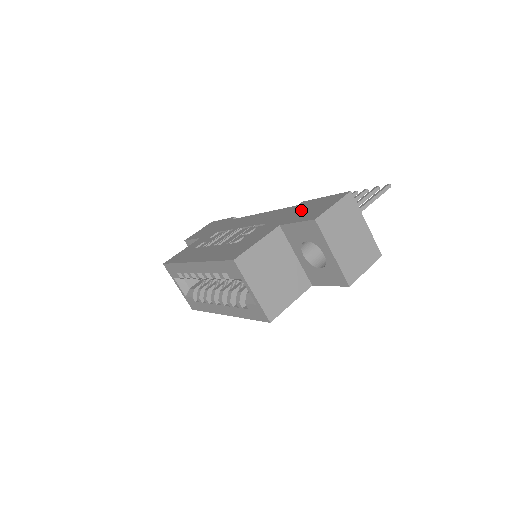
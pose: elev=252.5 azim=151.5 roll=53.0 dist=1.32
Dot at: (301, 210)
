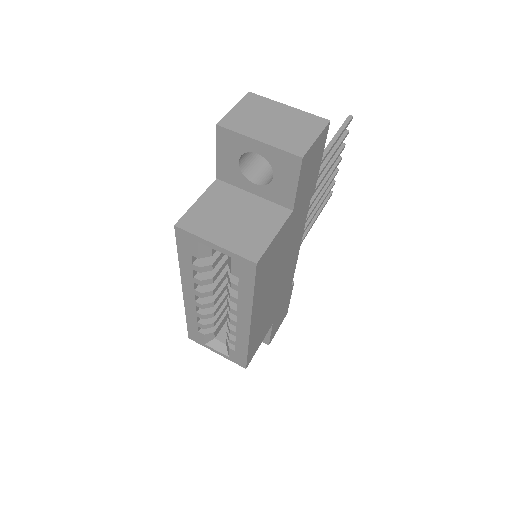
Dot at: occluded
